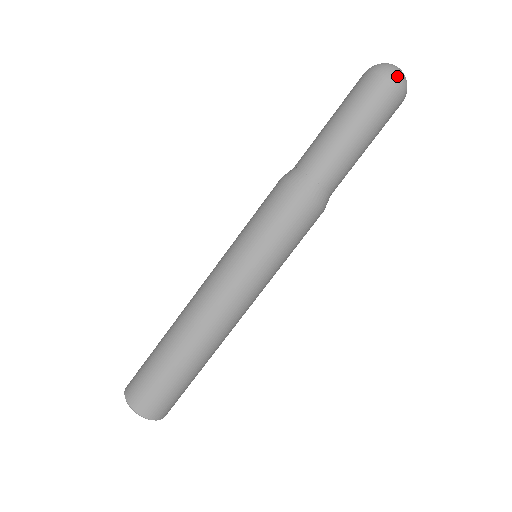
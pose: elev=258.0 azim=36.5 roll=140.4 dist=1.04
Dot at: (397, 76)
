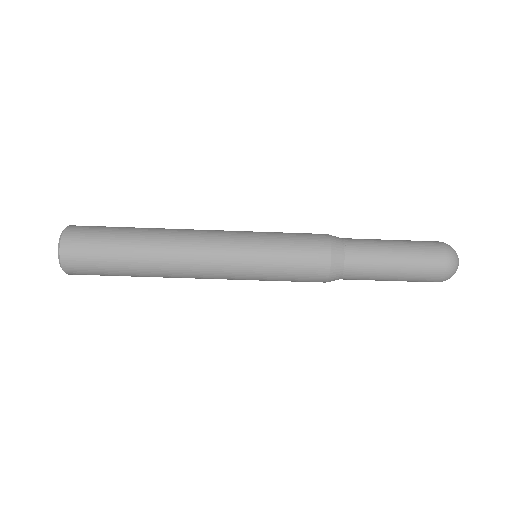
Dot at: occluded
